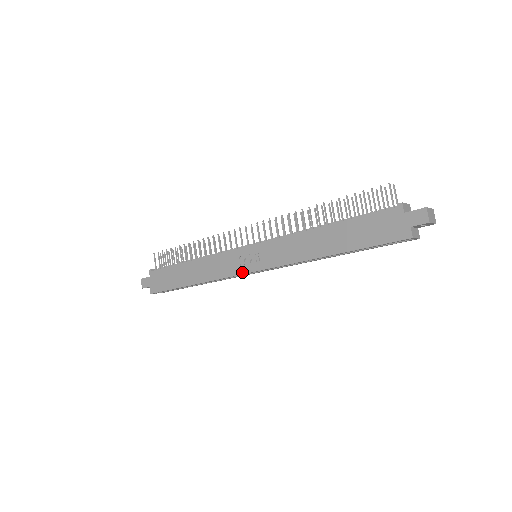
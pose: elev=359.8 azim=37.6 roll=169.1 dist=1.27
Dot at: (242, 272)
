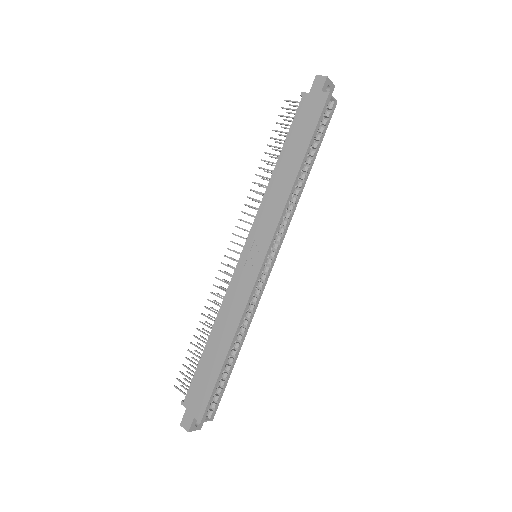
Dot at: (256, 273)
